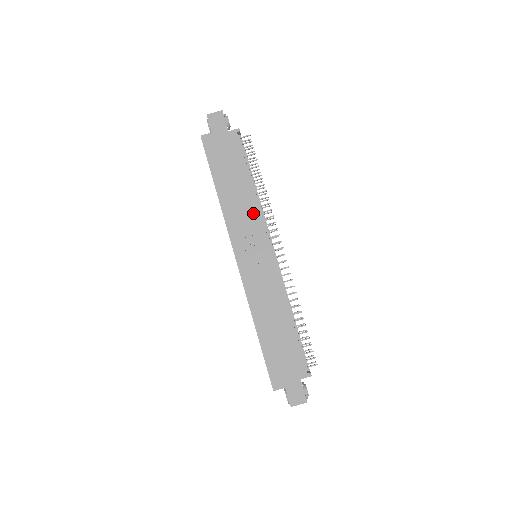
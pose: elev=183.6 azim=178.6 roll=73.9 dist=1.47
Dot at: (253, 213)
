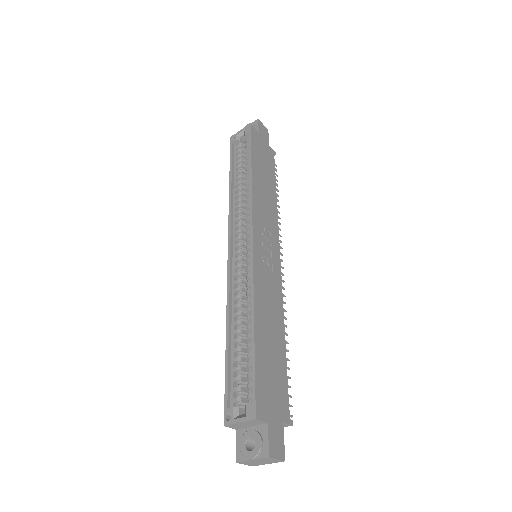
Dot at: (273, 216)
